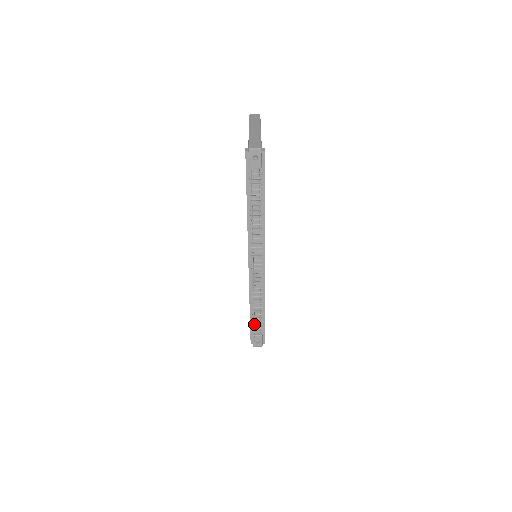
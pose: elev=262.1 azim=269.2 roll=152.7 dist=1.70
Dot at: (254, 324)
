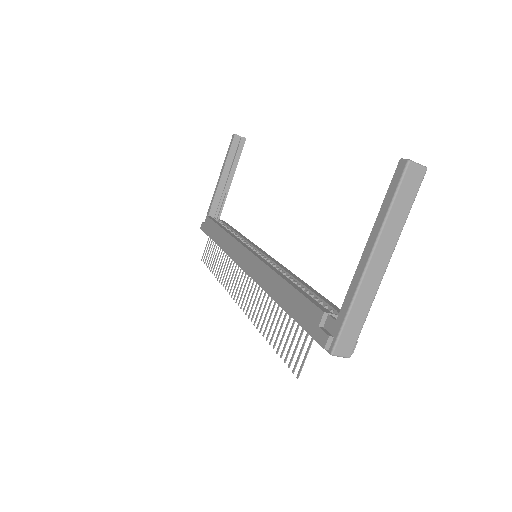
Dot at: occluded
